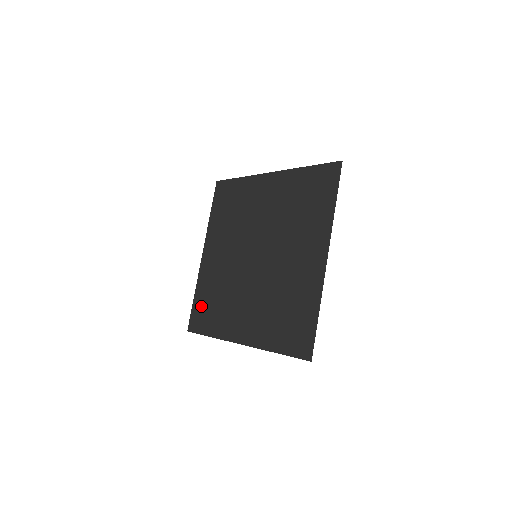
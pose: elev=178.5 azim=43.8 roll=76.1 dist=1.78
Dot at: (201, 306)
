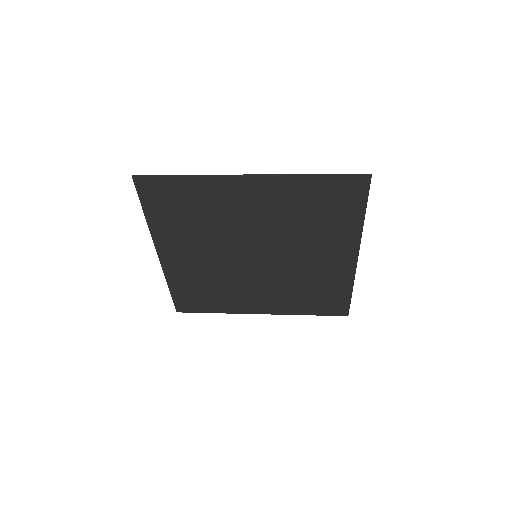
Dot at: (187, 296)
